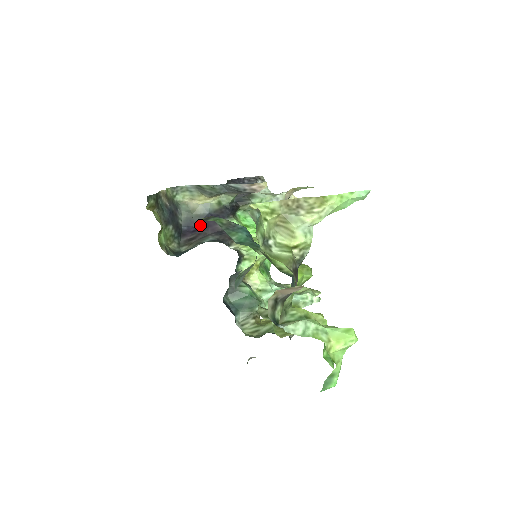
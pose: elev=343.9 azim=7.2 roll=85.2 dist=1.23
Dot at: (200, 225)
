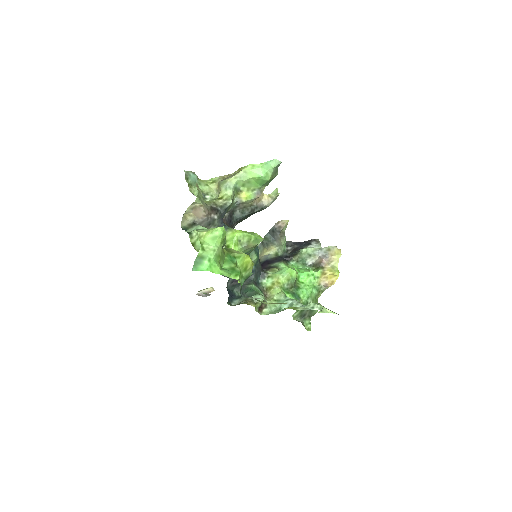
Dot at: occluded
